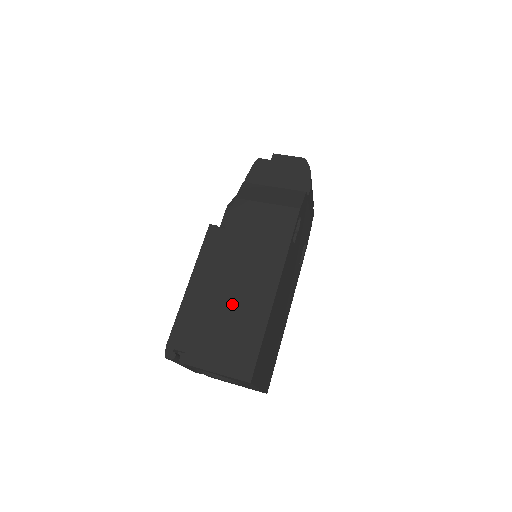
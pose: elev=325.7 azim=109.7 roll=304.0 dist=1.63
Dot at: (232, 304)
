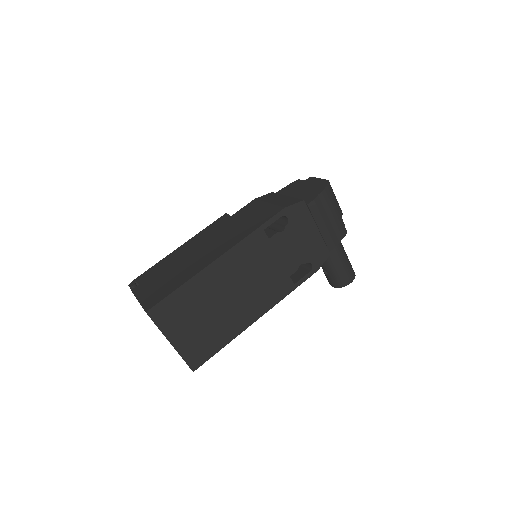
Dot at: (187, 261)
